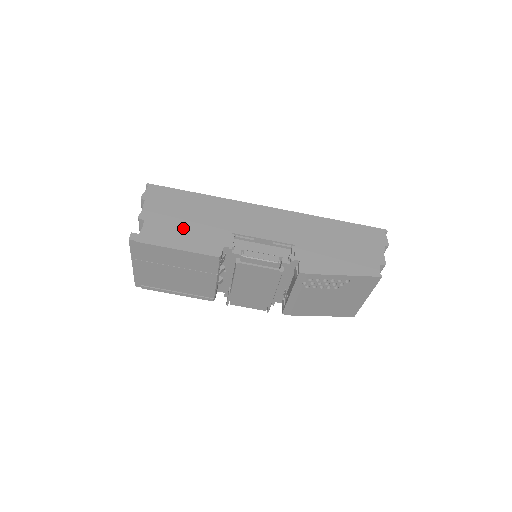
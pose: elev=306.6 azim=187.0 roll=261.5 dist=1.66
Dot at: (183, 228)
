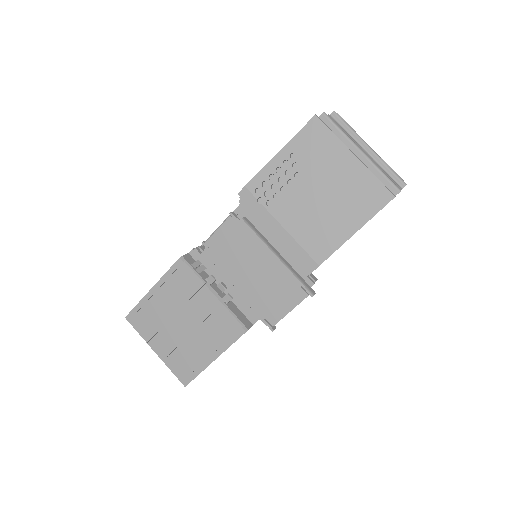
Dot at: occluded
